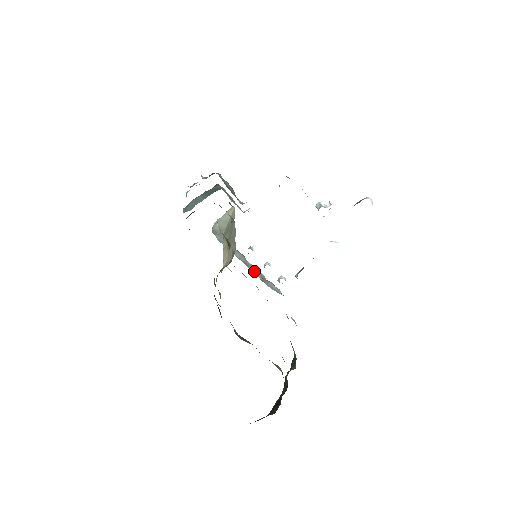
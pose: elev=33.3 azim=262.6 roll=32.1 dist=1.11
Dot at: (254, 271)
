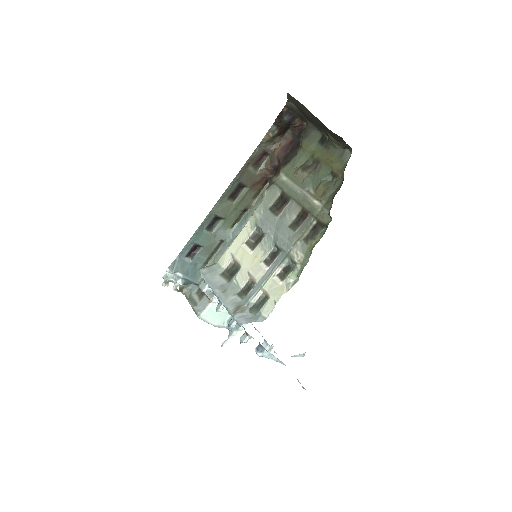
Dot at: (229, 302)
